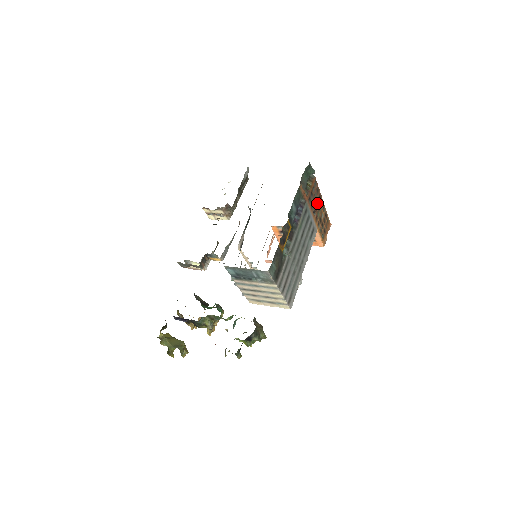
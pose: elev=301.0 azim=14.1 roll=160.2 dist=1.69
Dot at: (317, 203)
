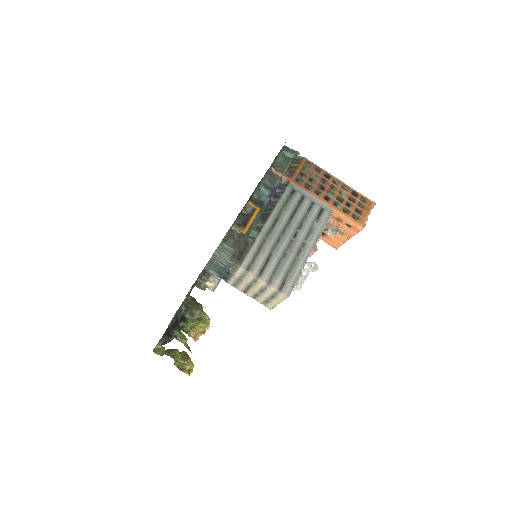
Dot at: (323, 183)
